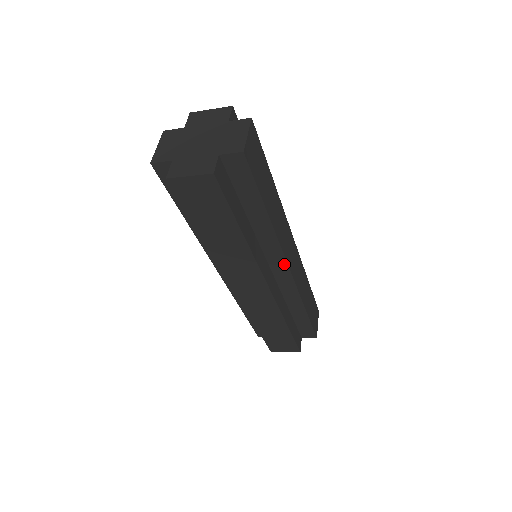
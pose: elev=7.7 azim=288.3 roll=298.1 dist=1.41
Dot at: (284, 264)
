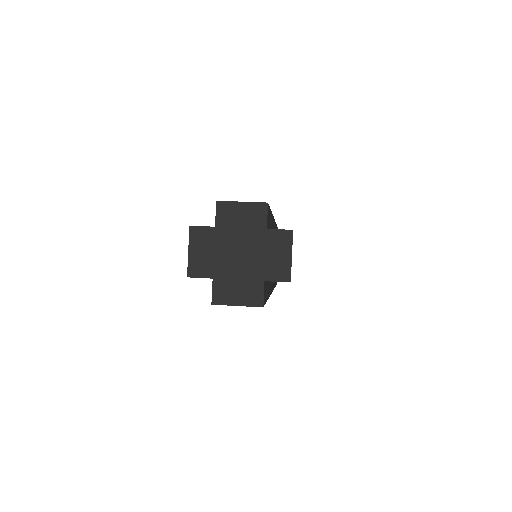
Dot at: occluded
